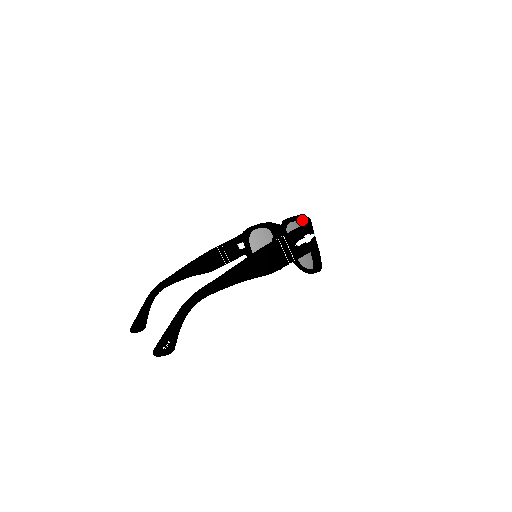
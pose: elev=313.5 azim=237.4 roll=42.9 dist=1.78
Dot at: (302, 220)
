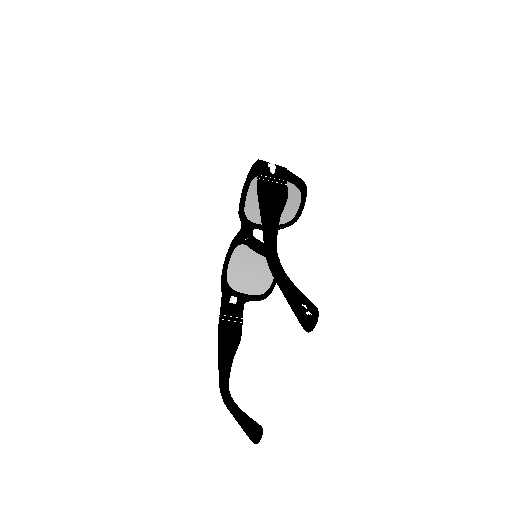
Dot at: (252, 169)
